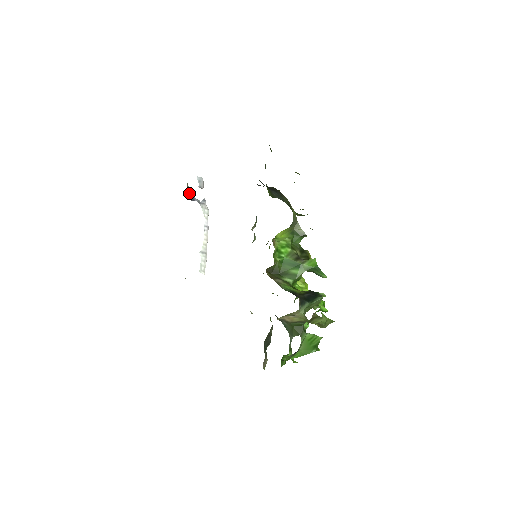
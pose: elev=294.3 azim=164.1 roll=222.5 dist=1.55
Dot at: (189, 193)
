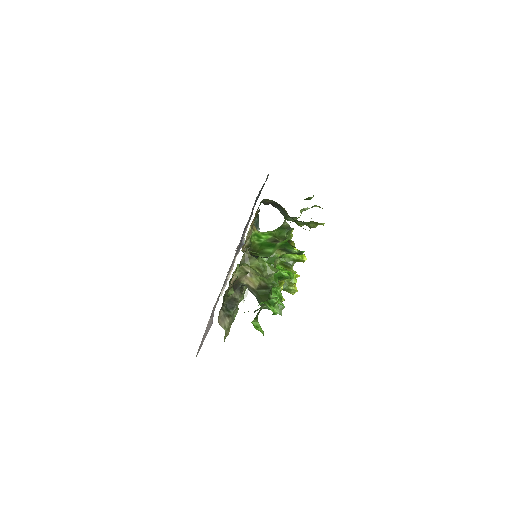
Dot at: (243, 242)
